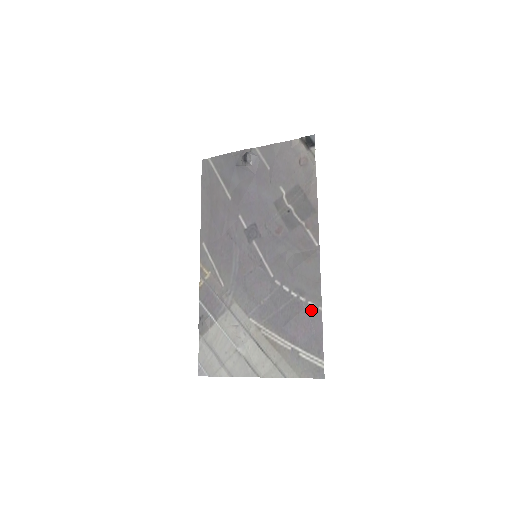
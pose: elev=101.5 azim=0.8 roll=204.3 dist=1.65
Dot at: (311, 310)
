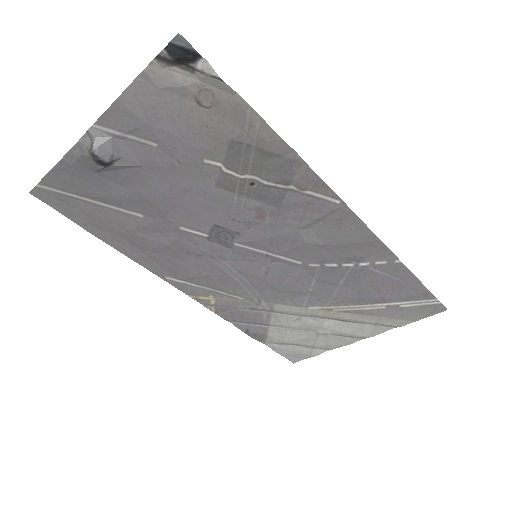
Dot at: (386, 268)
